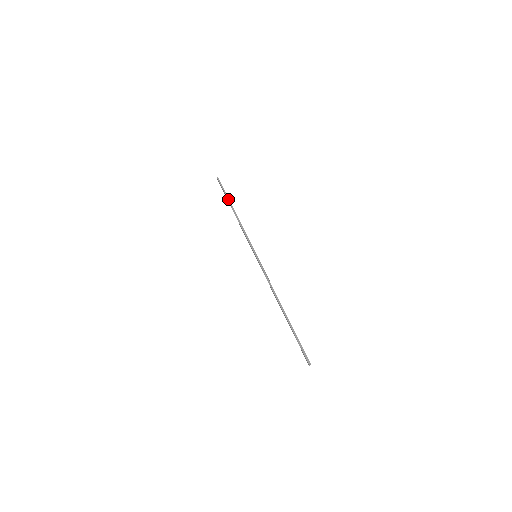
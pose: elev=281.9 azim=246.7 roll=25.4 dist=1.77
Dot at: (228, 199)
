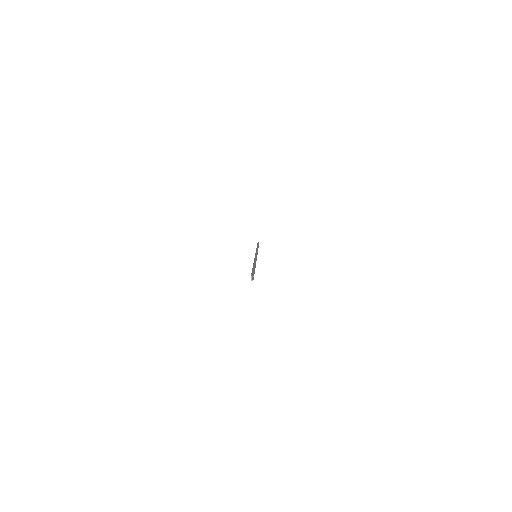
Dot at: (258, 245)
